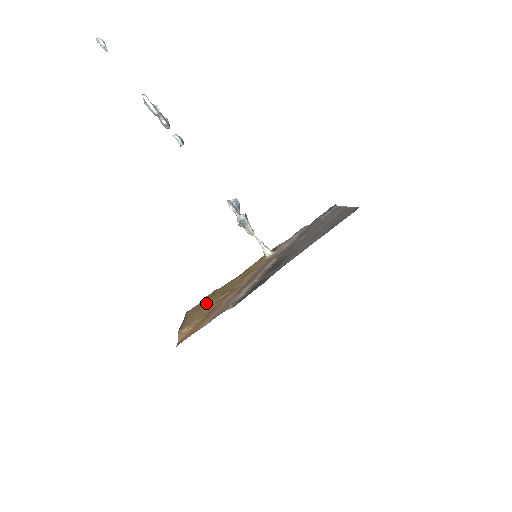
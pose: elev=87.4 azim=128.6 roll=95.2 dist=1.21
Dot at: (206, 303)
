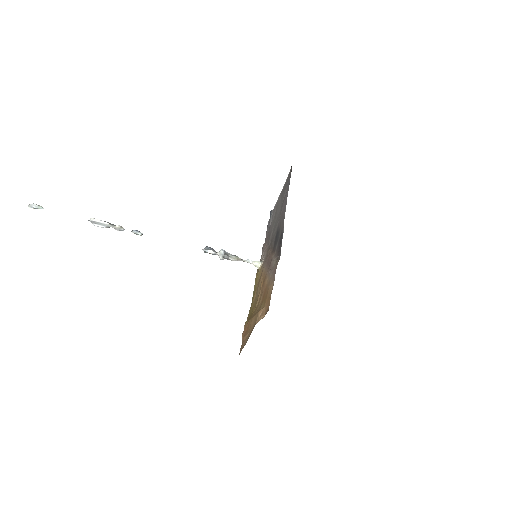
Dot at: occluded
